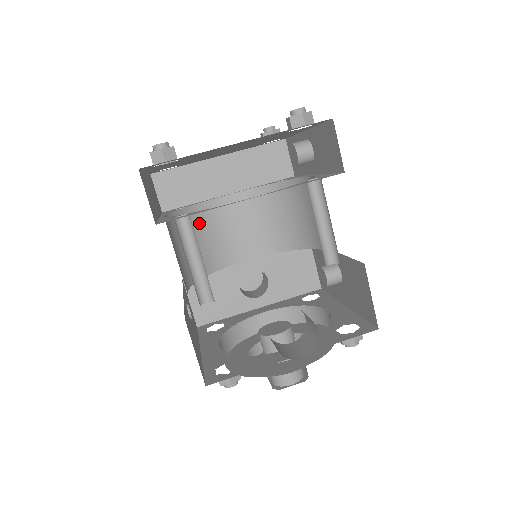
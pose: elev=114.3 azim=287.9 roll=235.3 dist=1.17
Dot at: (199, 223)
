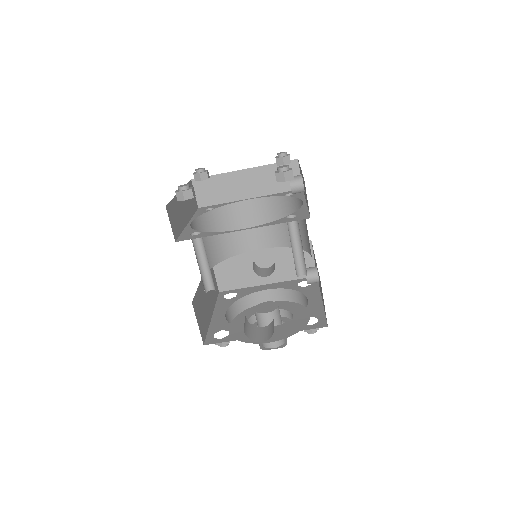
Dot at: (223, 220)
